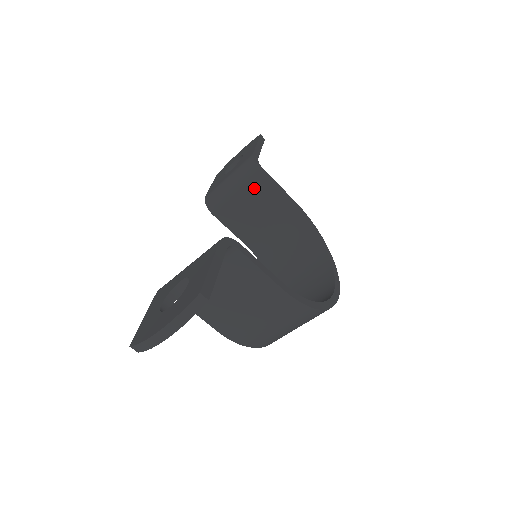
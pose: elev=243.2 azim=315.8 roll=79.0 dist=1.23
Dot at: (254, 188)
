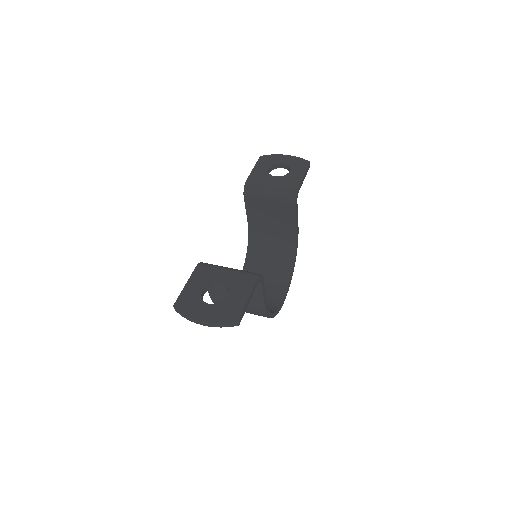
Dot at: (283, 206)
